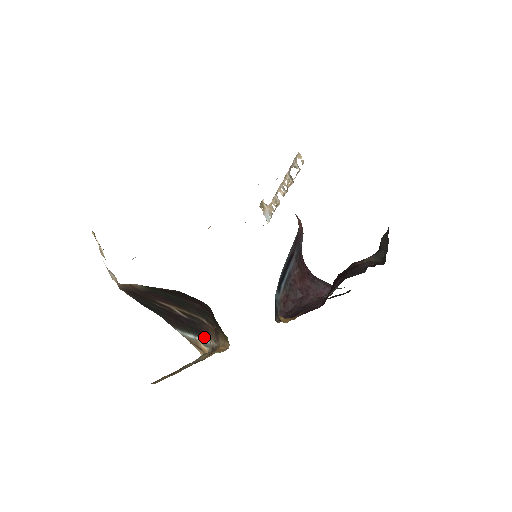
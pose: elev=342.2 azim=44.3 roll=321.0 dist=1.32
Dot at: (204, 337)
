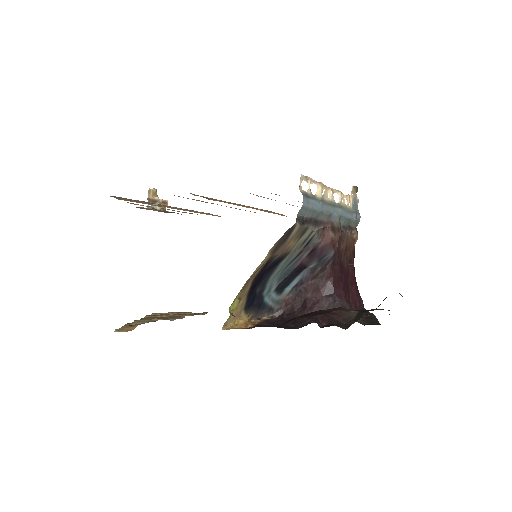
Dot at: occluded
